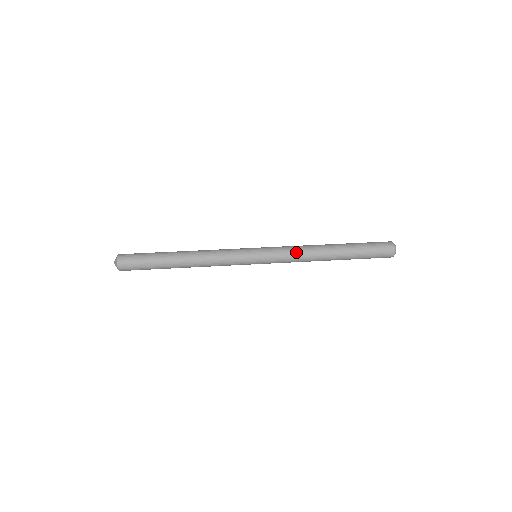
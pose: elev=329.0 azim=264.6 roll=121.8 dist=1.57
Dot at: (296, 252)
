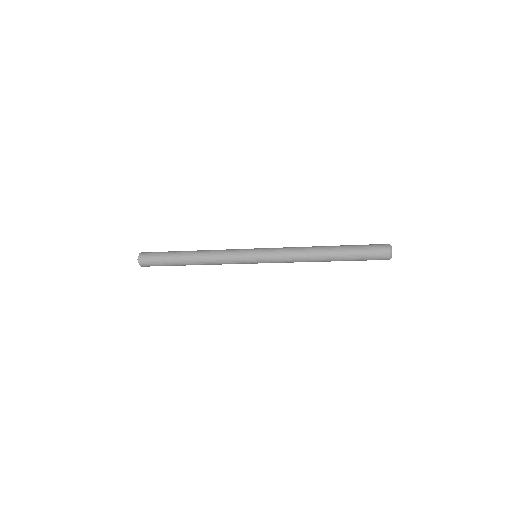
Dot at: (292, 247)
